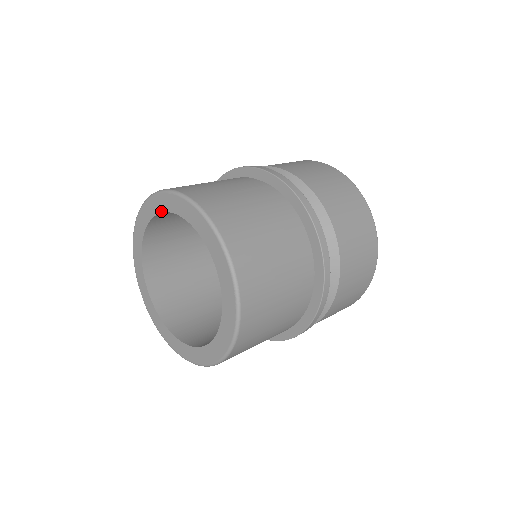
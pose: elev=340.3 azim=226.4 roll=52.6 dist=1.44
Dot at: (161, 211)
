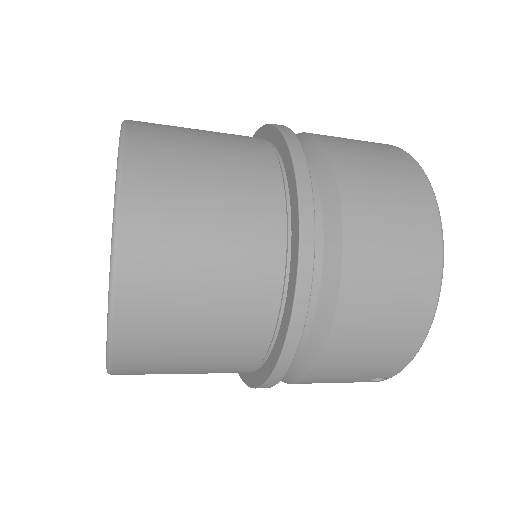
Dot at: occluded
